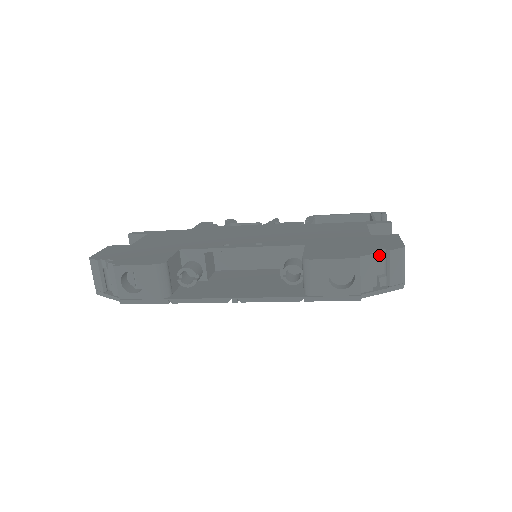
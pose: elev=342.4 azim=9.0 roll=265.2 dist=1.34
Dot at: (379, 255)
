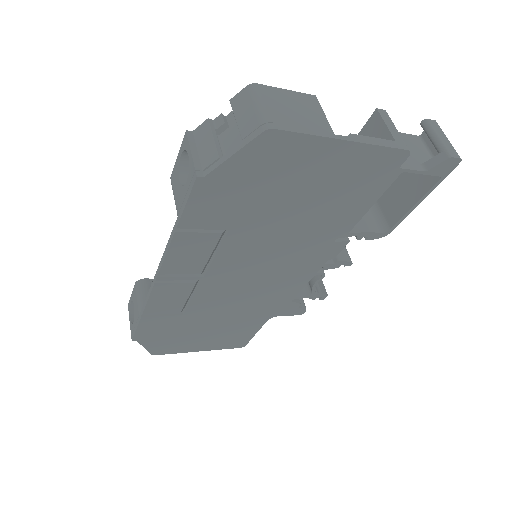
Dot at: (232, 119)
